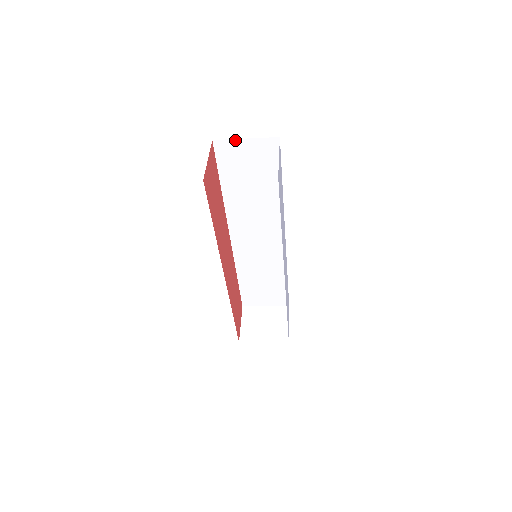
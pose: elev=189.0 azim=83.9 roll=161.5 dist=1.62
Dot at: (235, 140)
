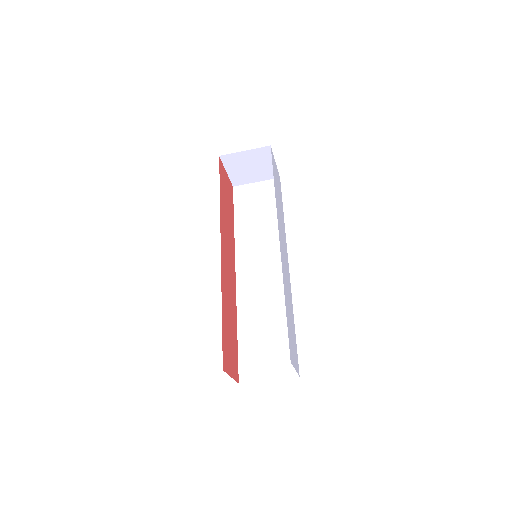
Dot at: (249, 185)
